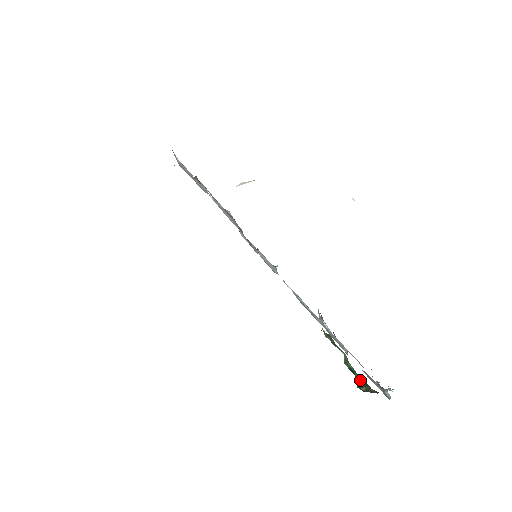
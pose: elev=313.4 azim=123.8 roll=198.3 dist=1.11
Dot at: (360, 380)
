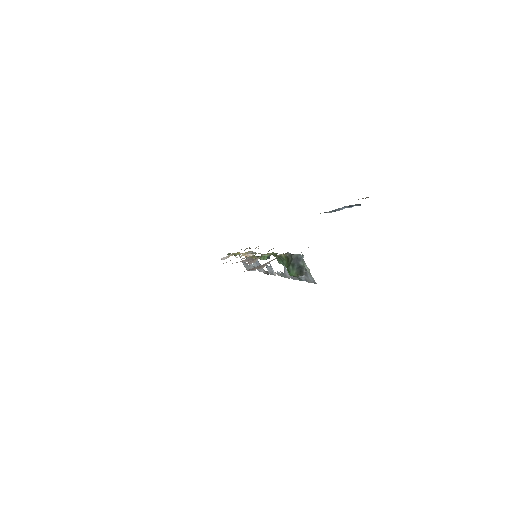
Dot at: (286, 262)
